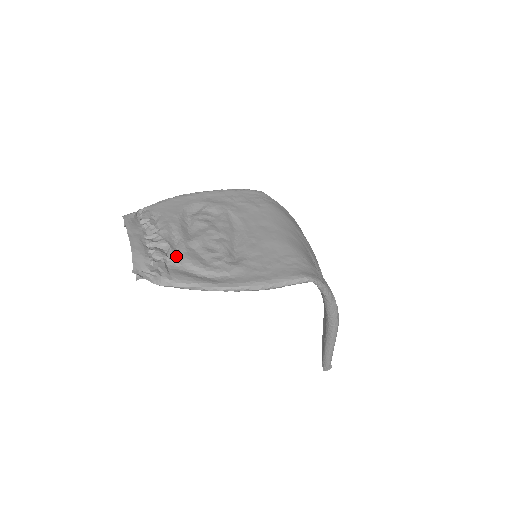
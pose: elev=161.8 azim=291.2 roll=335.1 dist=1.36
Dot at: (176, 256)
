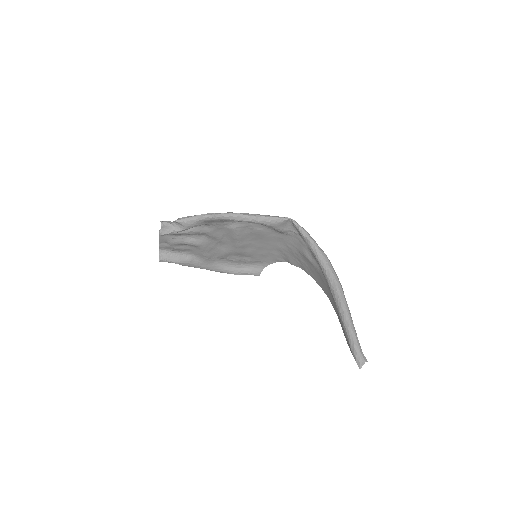
Dot at: (191, 232)
